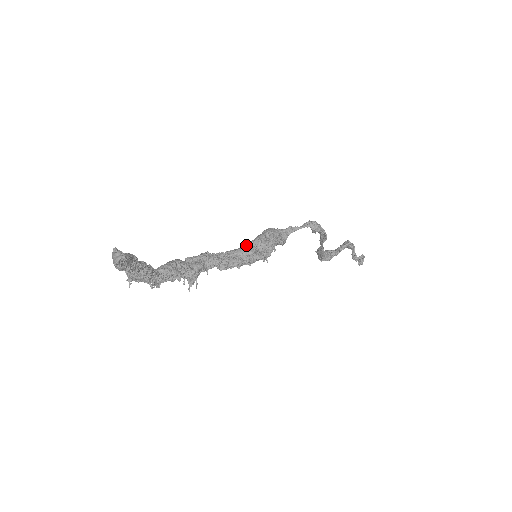
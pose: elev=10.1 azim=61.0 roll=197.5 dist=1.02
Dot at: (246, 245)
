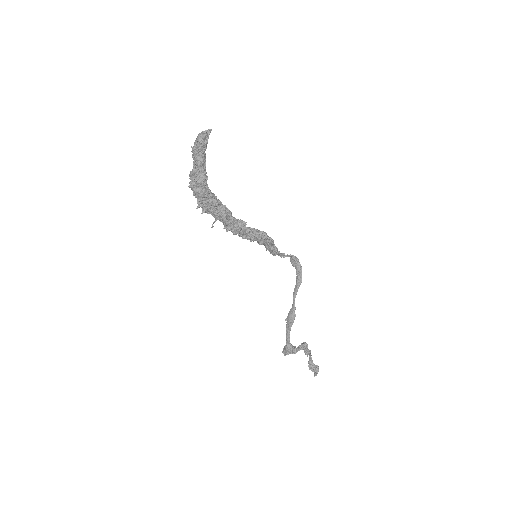
Dot at: occluded
